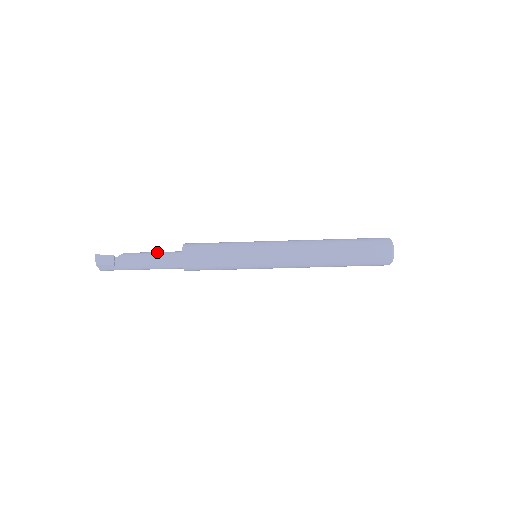
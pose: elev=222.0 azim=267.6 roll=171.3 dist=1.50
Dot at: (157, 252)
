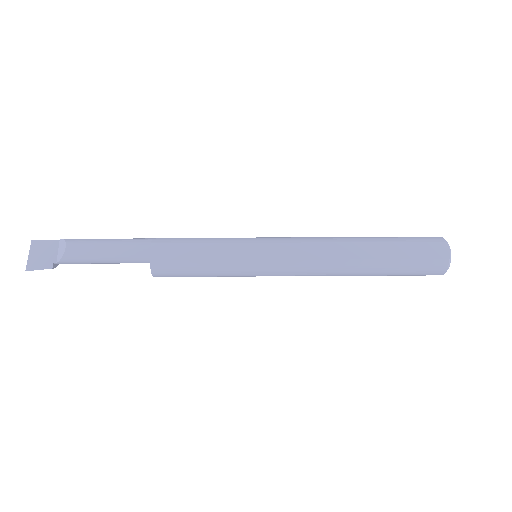
Dot at: (111, 258)
